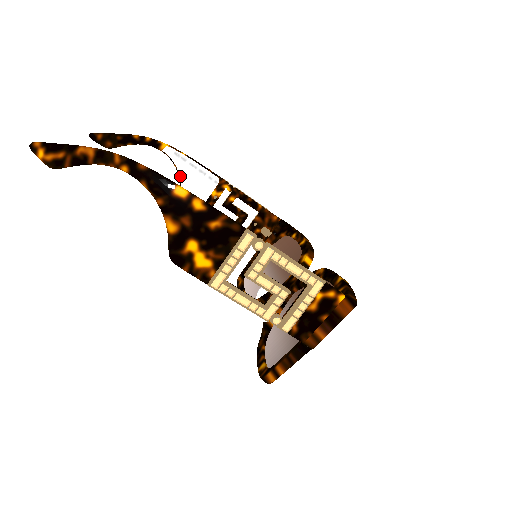
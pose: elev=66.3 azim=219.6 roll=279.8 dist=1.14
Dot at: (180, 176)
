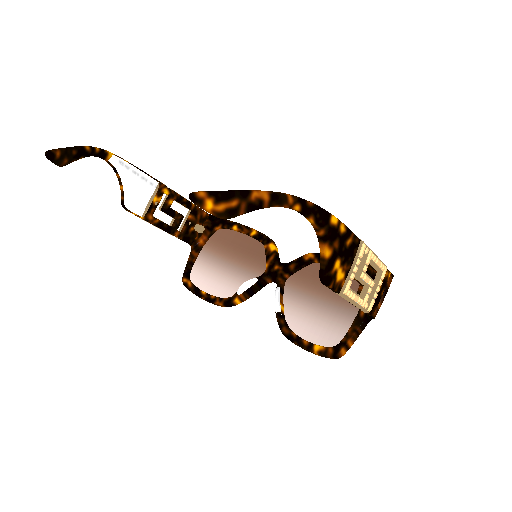
Dot at: (123, 186)
